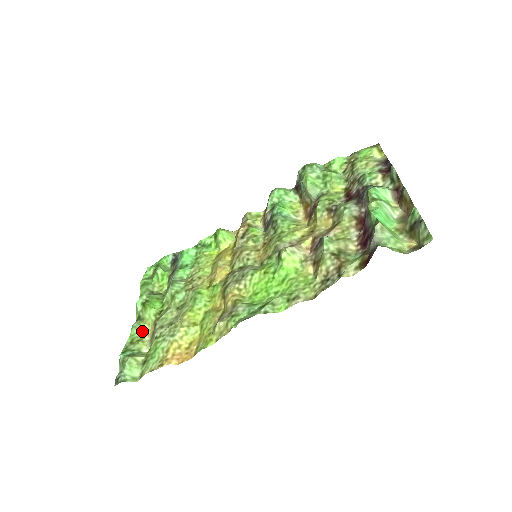
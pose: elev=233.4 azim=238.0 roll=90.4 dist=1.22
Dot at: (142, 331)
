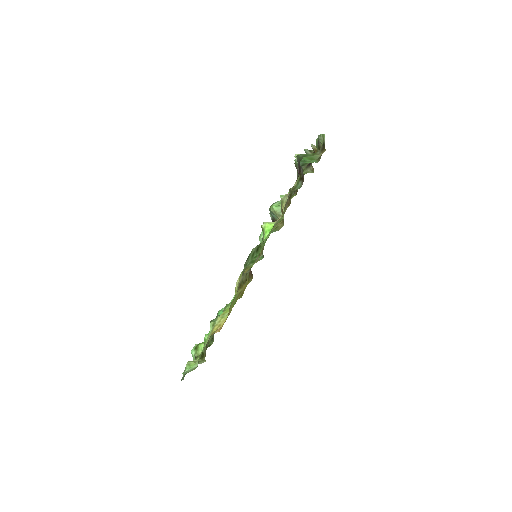
Dot at: occluded
